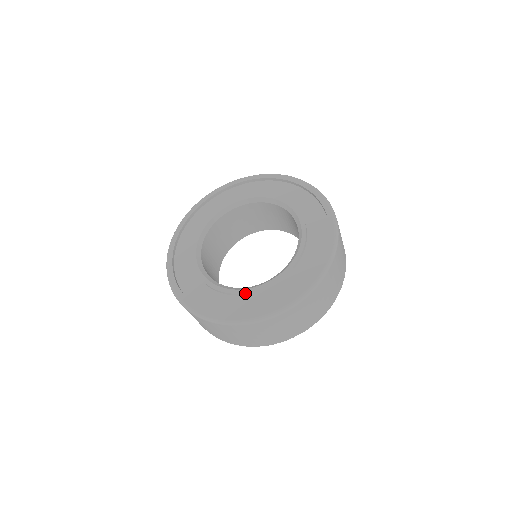
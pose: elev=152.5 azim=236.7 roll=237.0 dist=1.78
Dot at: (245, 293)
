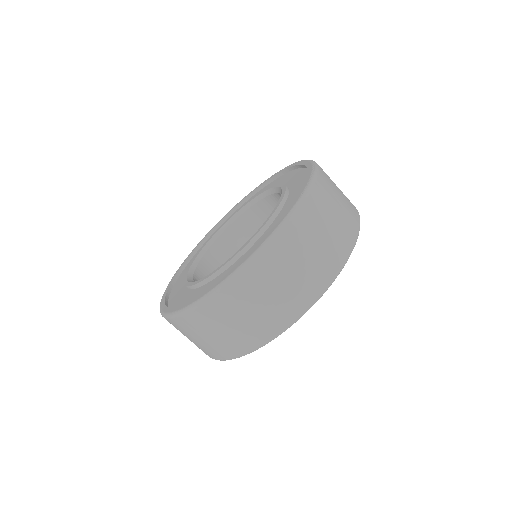
Dot at: (205, 279)
